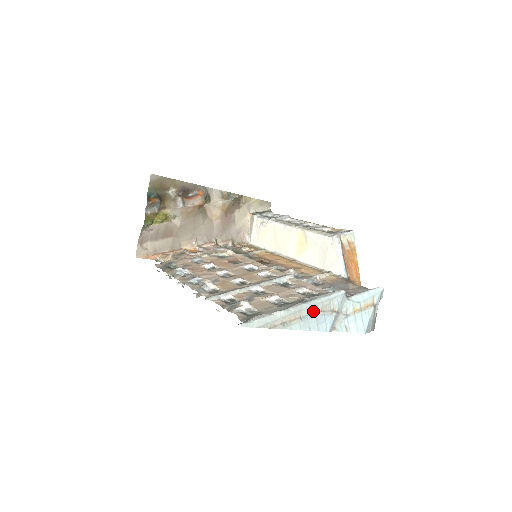
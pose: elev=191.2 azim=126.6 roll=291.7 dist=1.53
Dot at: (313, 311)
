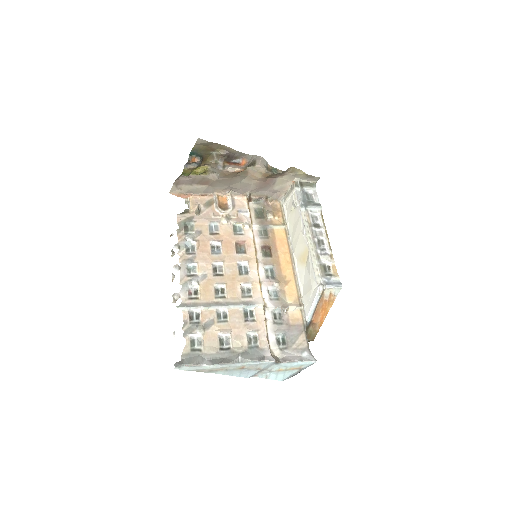
Dot at: (239, 368)
